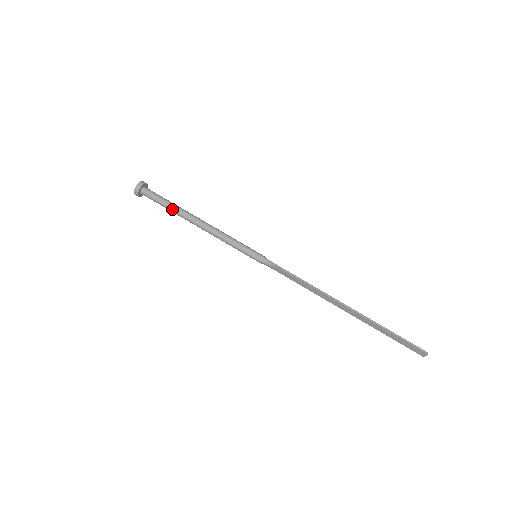
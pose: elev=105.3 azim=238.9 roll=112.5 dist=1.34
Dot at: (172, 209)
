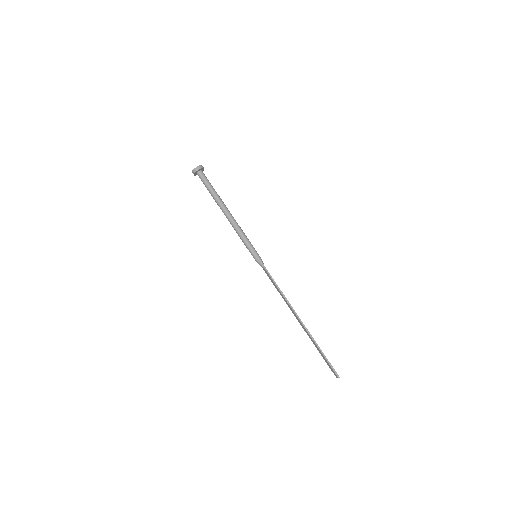
Dot at: (213, 196)
